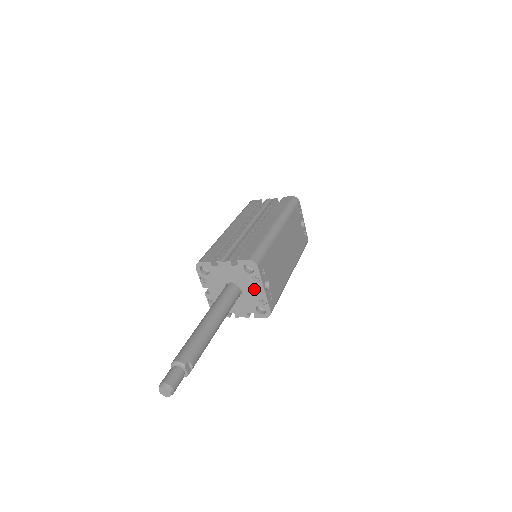
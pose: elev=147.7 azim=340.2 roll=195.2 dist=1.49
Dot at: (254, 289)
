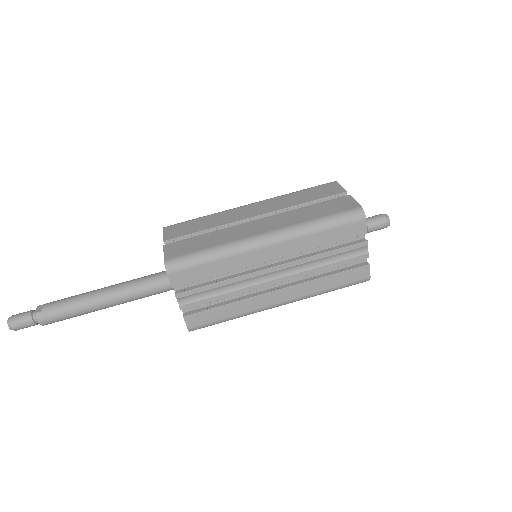
Dot at: occluded
